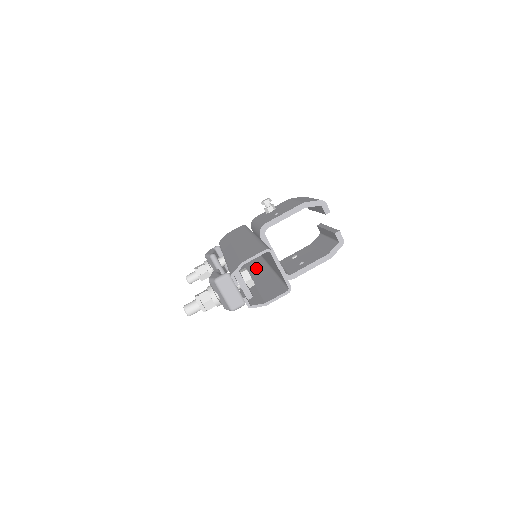
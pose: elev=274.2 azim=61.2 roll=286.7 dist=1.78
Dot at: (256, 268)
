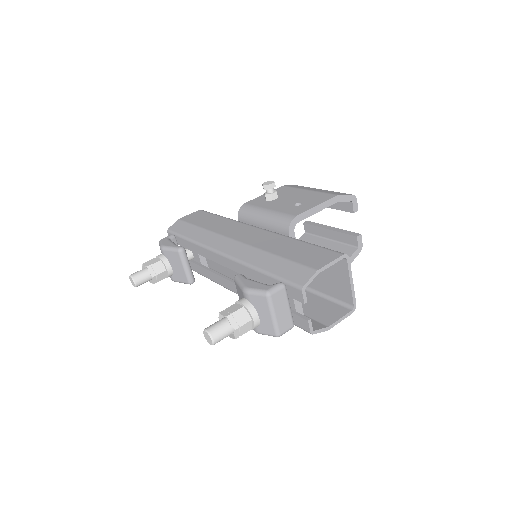
Dot at: occluded
